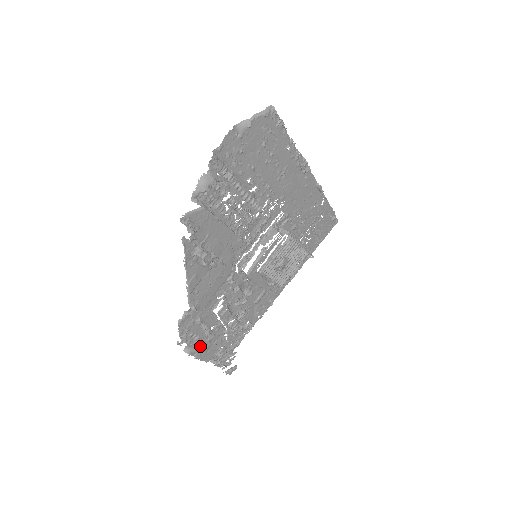
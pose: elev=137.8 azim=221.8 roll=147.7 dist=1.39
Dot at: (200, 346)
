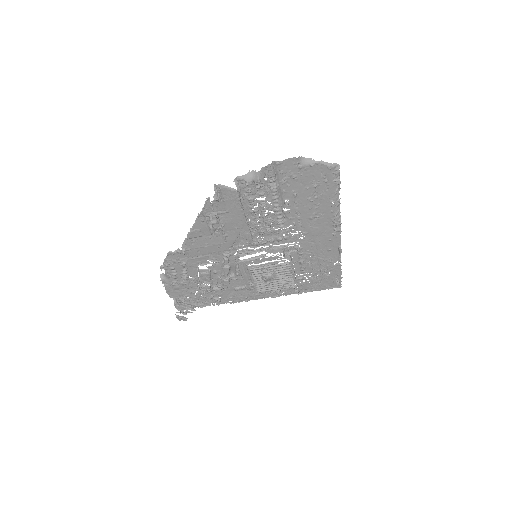
Dot at: (173, 282)
